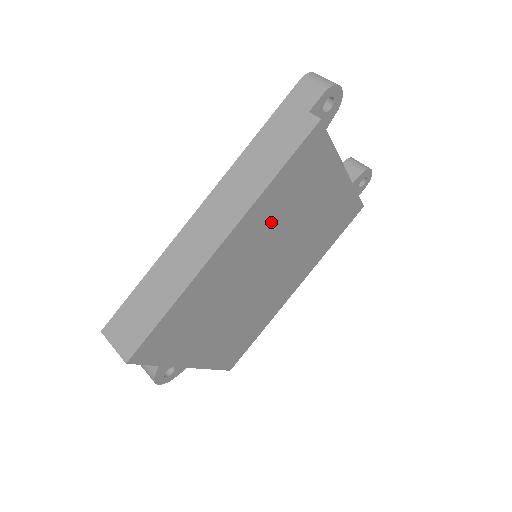
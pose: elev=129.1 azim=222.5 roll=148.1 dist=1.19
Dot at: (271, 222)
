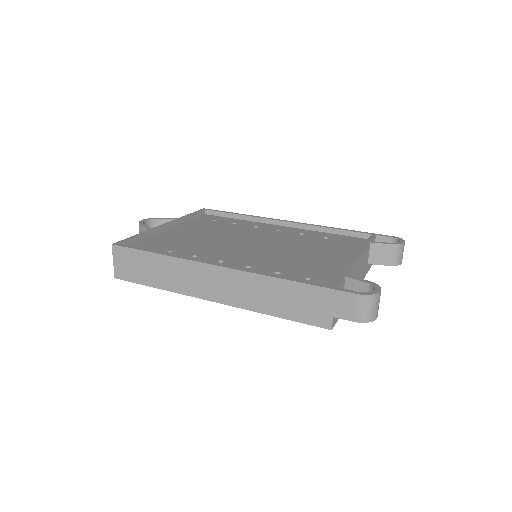
Dot at: occluded
